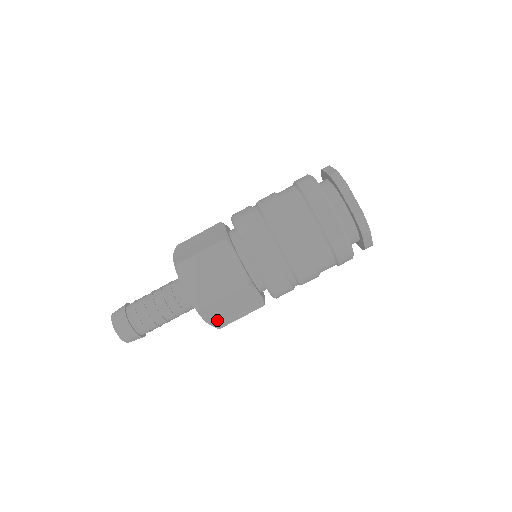
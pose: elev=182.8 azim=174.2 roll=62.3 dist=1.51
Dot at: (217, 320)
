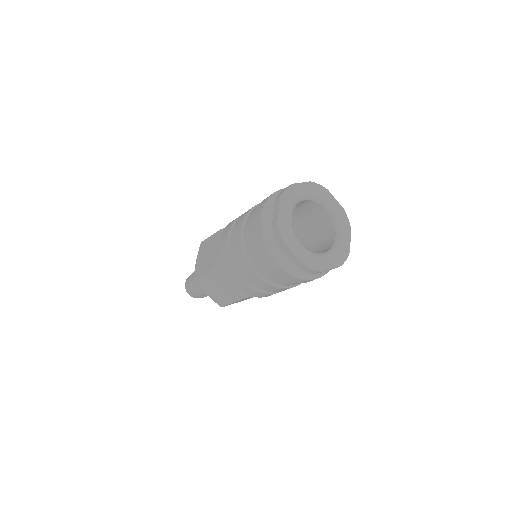
Dot at: occluded
